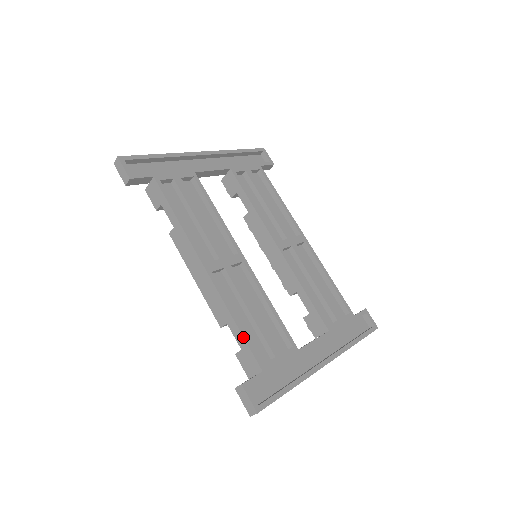
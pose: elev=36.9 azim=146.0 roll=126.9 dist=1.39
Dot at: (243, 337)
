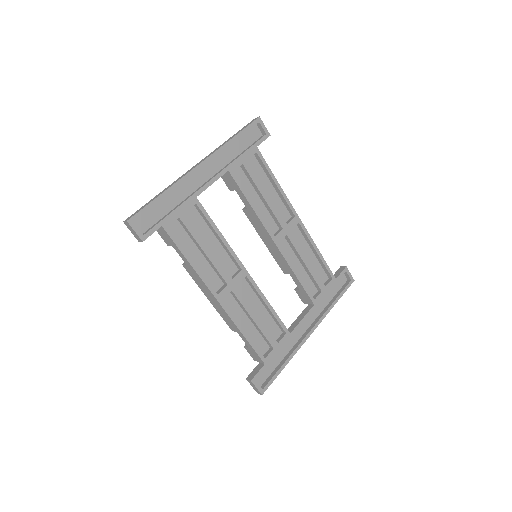
Dot at: (250, 345)
